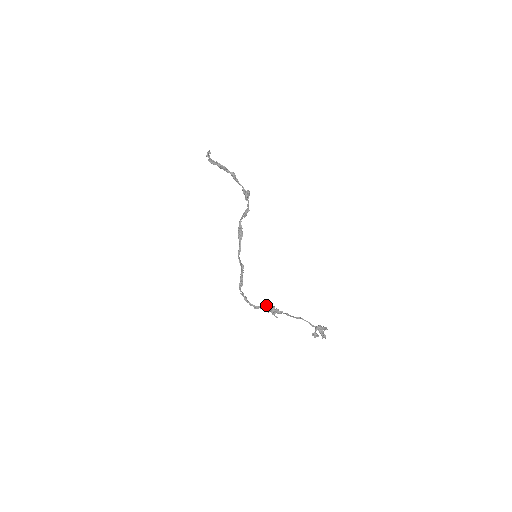
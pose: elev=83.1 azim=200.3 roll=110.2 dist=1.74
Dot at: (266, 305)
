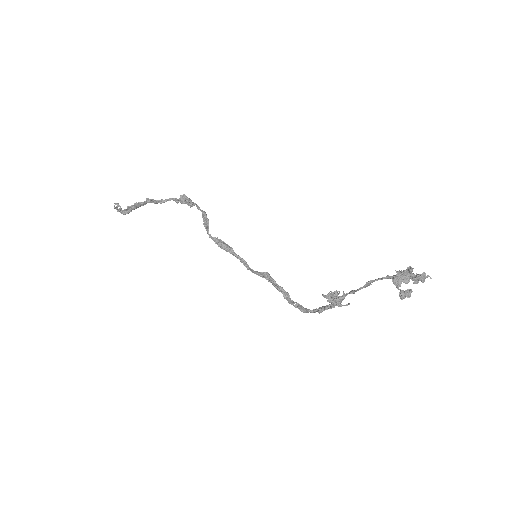
Dot at: occluded
